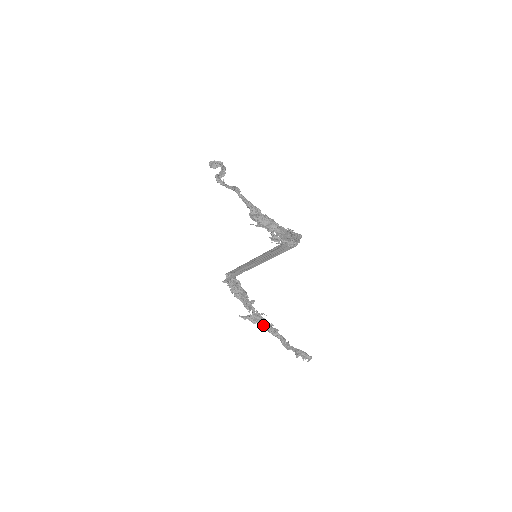
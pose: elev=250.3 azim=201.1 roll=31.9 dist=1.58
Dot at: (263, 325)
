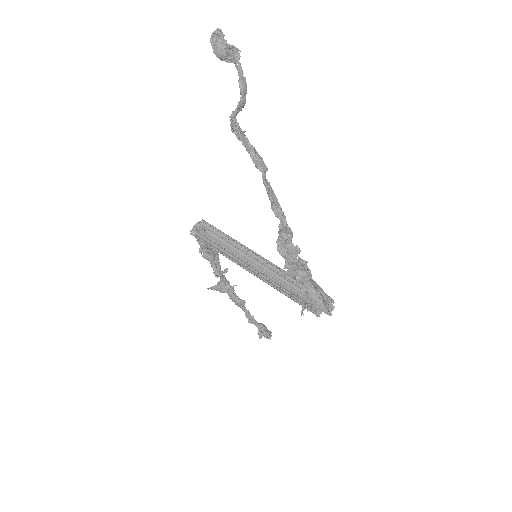
Dot at: (231, 298)
